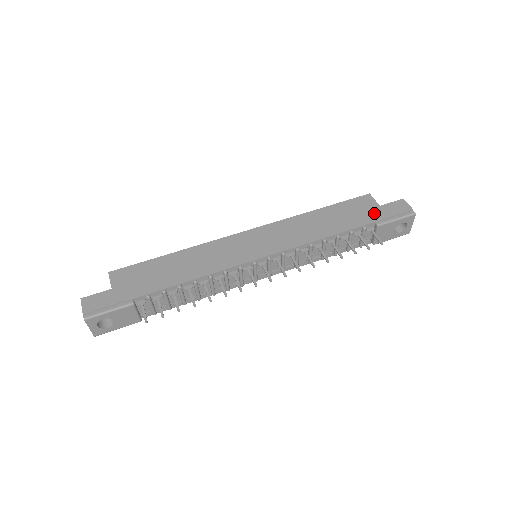
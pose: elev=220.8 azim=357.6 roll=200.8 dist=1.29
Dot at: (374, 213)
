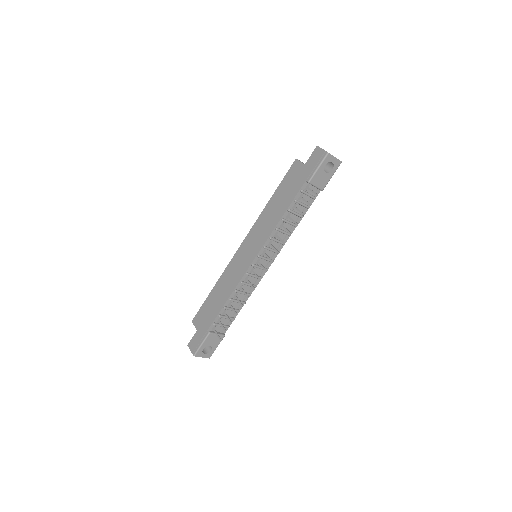
Dot at: (303, 174)
